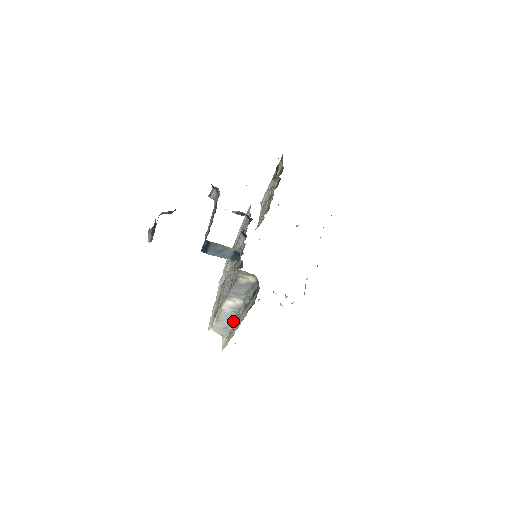
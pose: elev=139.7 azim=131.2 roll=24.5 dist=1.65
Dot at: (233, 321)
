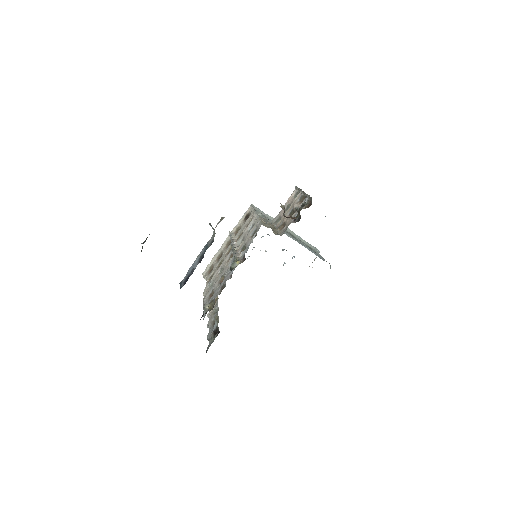
Dot at: occluded
